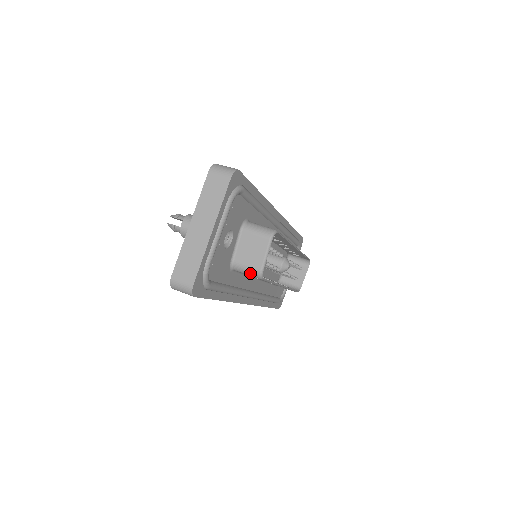
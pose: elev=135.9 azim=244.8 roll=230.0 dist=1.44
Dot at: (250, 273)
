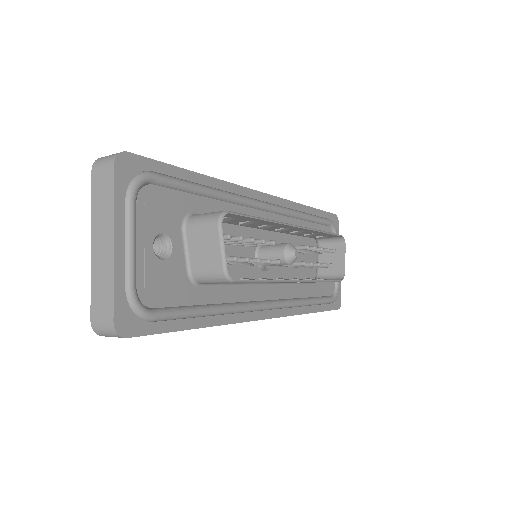
Dot at: (215, 280)
